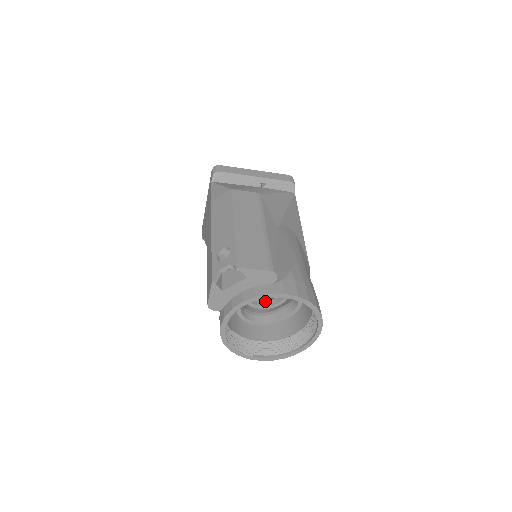
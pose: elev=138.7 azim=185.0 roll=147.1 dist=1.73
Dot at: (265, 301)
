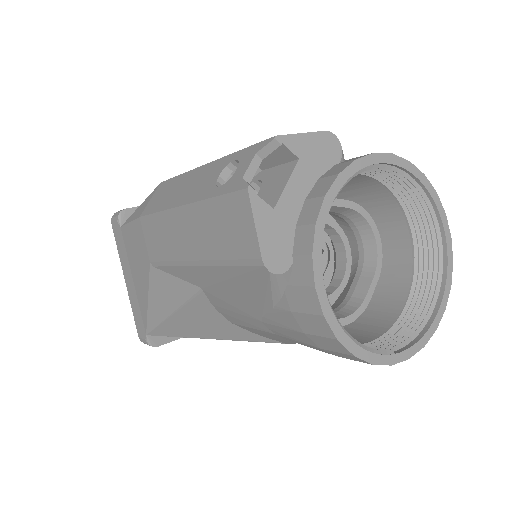
Dot at: occluded
